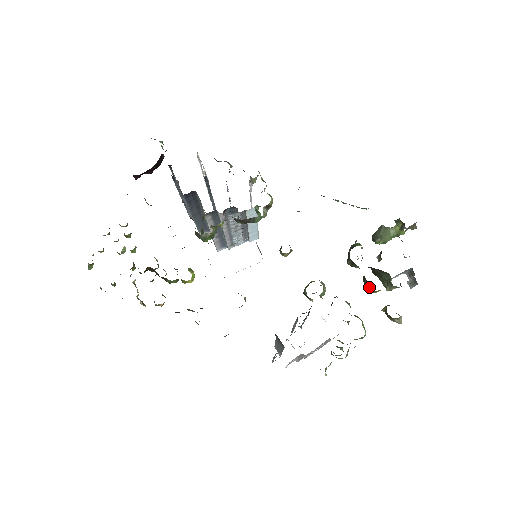
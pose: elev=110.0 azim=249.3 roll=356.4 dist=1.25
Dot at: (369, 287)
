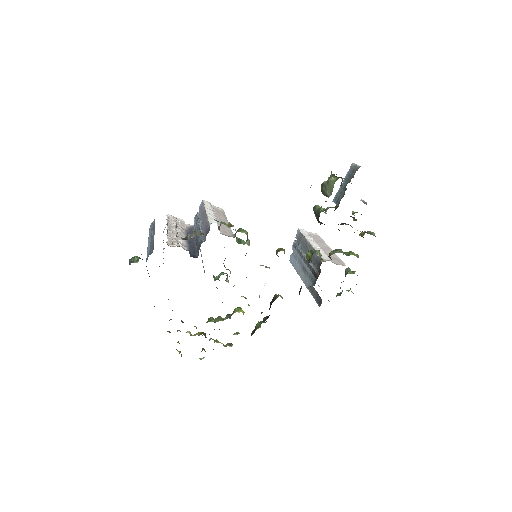
Dot at: occluded
